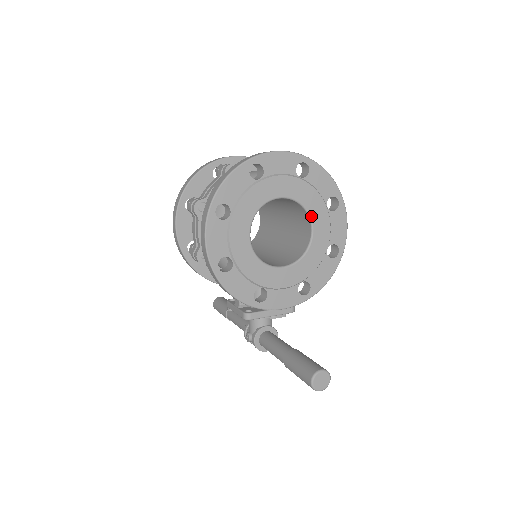
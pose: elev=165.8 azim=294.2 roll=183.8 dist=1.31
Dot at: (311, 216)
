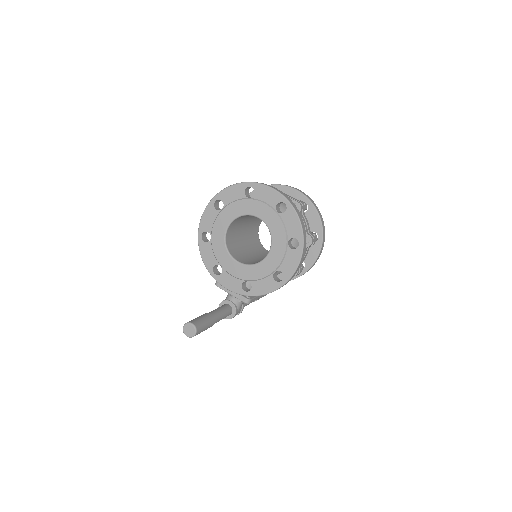
Dot at: (272, 241)
